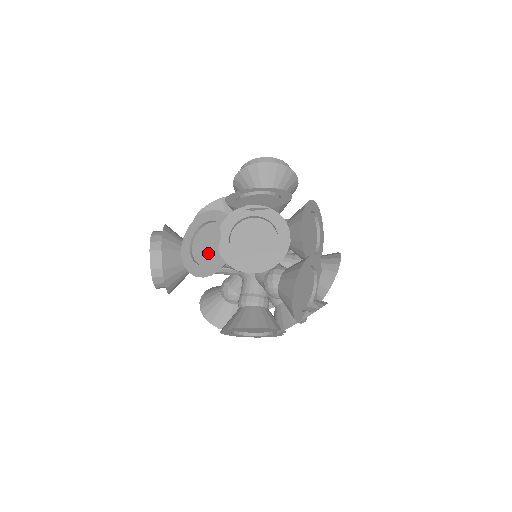
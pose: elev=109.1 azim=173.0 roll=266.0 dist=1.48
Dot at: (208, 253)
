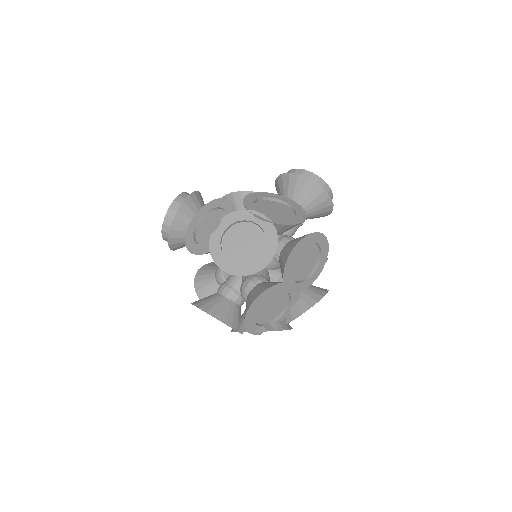
Dot at: (207, 234)
